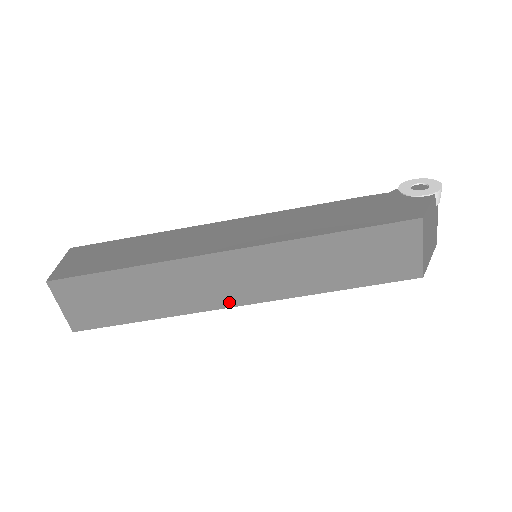
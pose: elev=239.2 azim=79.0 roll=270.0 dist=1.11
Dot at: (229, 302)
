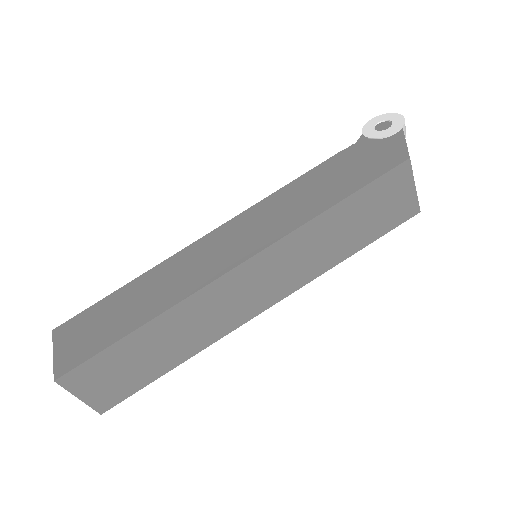
Dot at: (251, 313)
